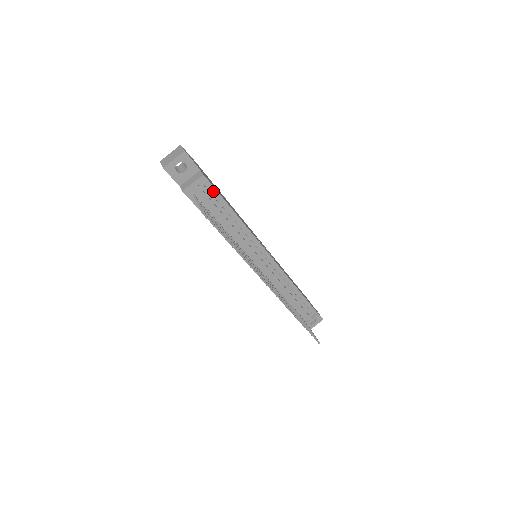
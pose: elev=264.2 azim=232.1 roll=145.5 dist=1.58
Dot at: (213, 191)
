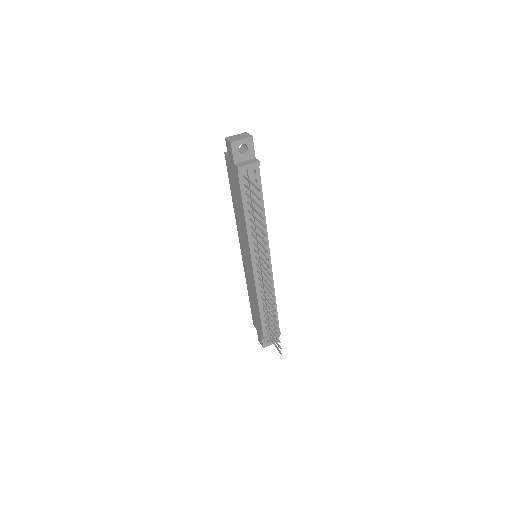
Dot at: (258, 179)
